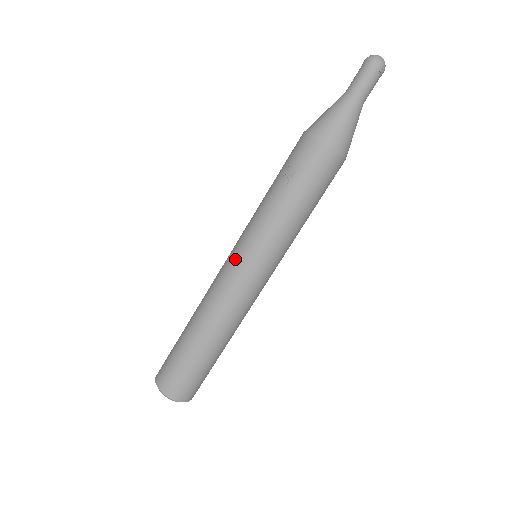
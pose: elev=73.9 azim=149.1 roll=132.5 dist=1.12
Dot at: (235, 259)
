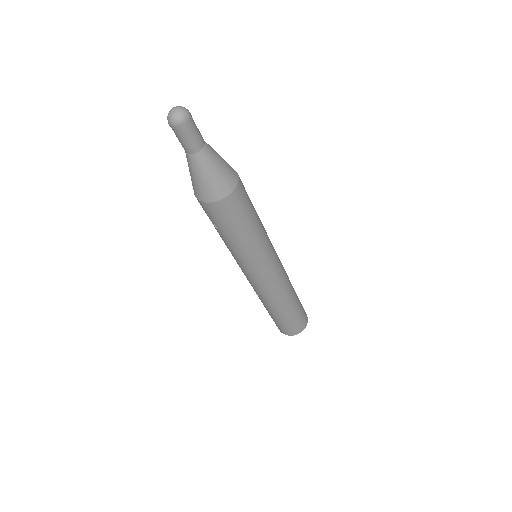
Dot at: occluded
